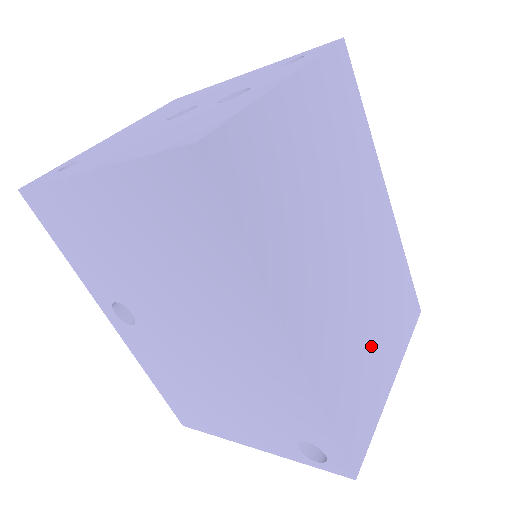
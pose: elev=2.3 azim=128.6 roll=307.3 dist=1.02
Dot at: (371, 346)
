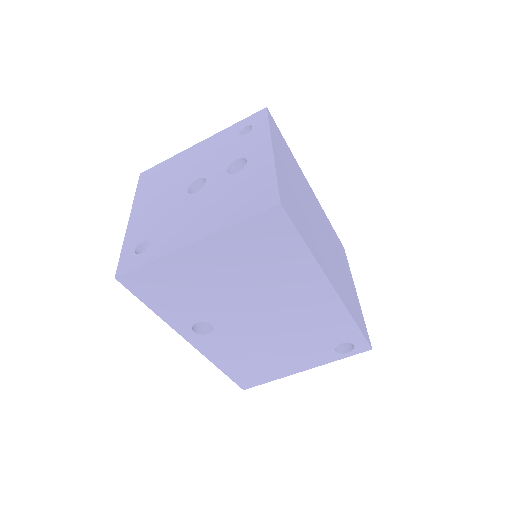
Dot at: (345, 277)
